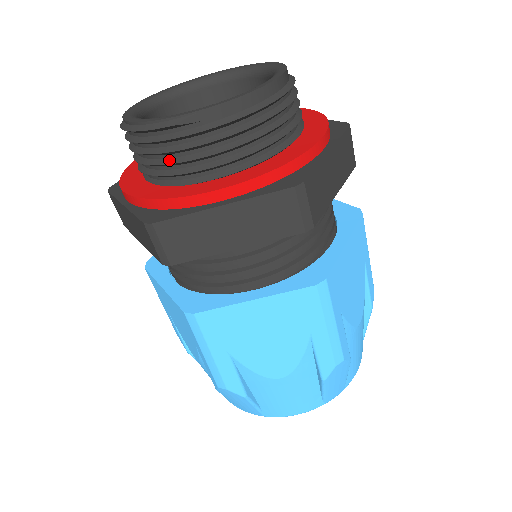
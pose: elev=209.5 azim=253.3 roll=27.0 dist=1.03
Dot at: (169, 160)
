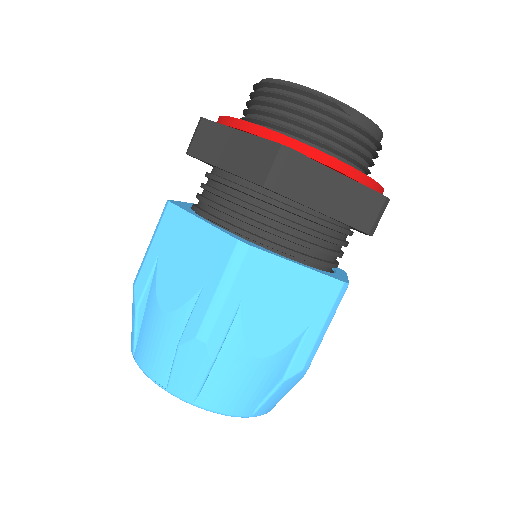
Dot at: (308, 124)
